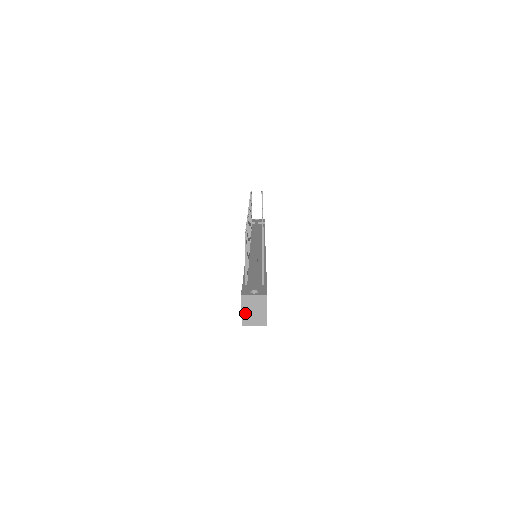
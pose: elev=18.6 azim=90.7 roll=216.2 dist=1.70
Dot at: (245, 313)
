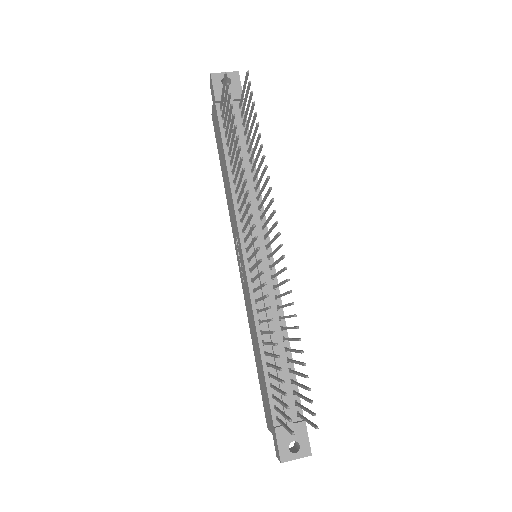
Dot at: occluded
